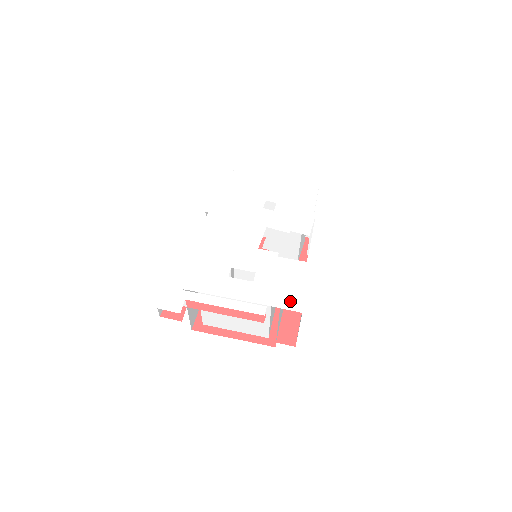
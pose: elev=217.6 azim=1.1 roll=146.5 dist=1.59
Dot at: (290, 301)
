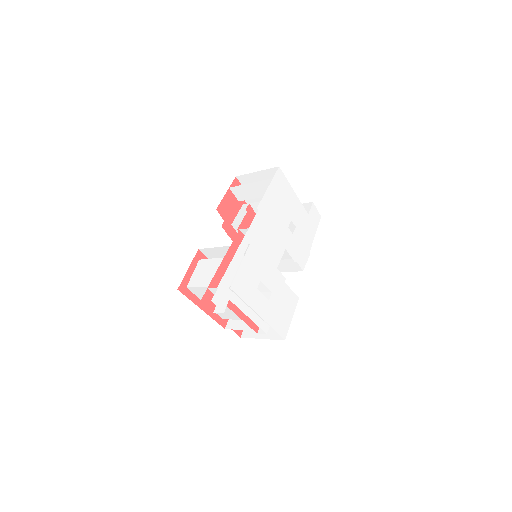
Dot at: (282, 328)
